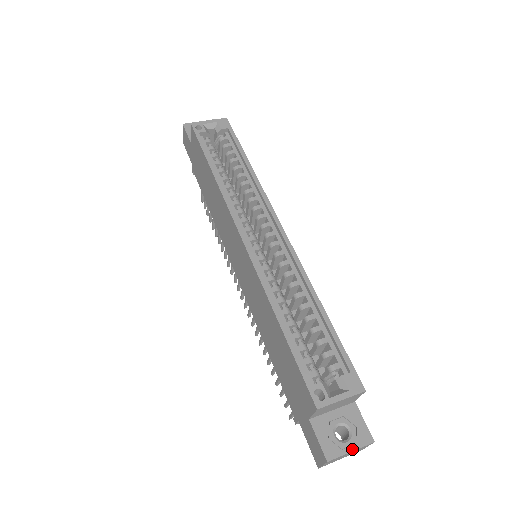
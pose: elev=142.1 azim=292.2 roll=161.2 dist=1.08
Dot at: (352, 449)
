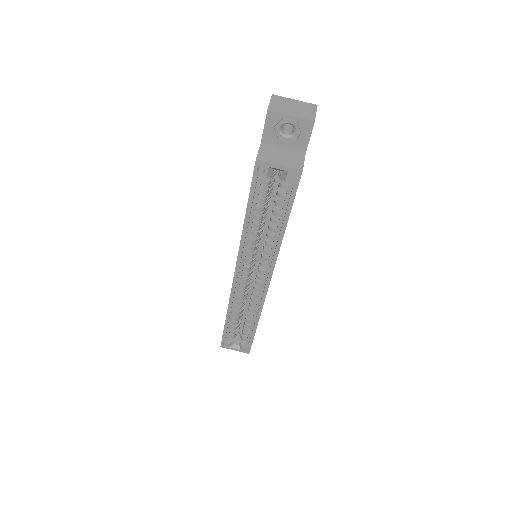
Dot at: occluded
